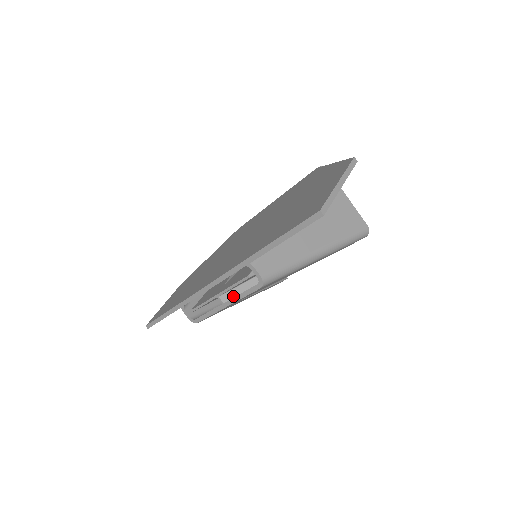
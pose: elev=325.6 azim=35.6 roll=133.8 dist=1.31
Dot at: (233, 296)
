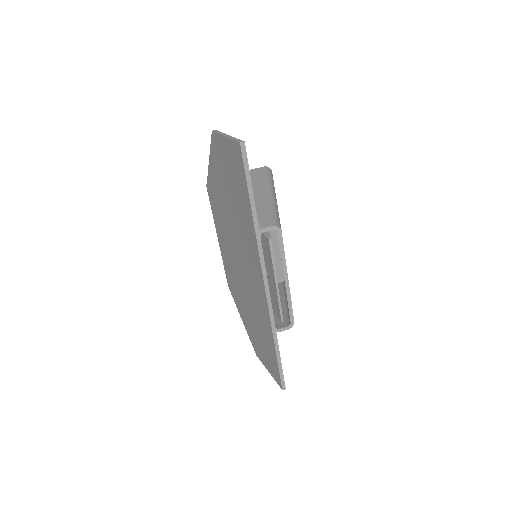
Dot at: (281, 271)
